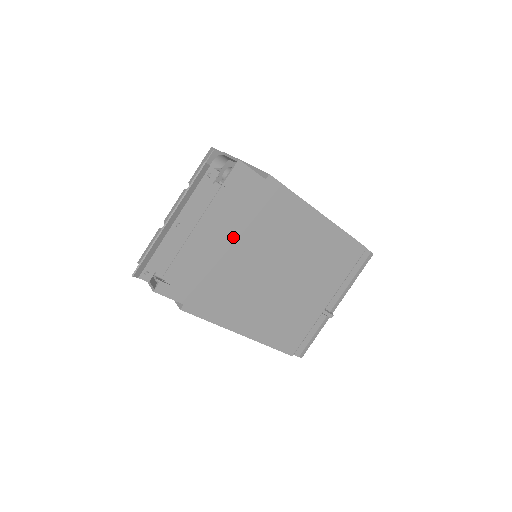
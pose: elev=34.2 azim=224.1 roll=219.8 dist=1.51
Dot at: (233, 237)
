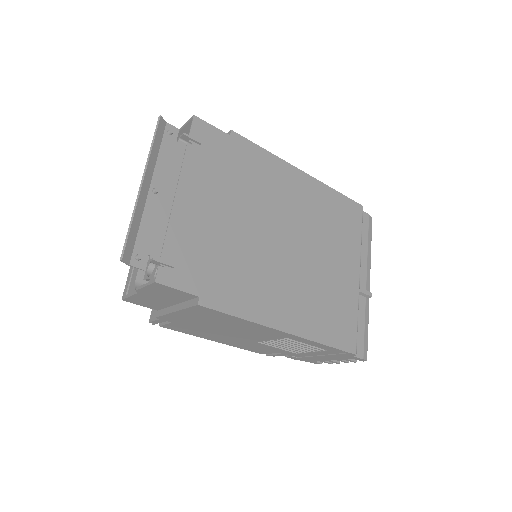
Dot at: (223, 202)
